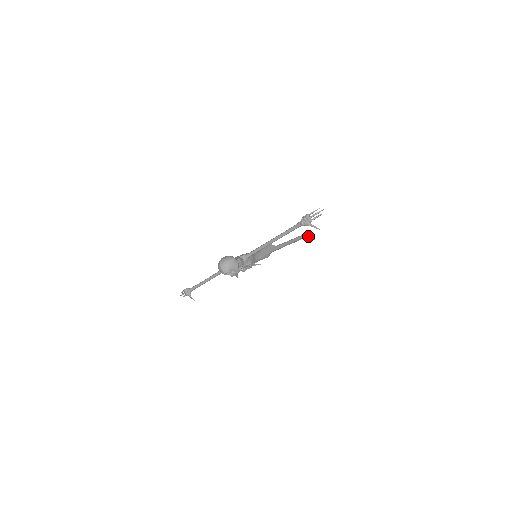
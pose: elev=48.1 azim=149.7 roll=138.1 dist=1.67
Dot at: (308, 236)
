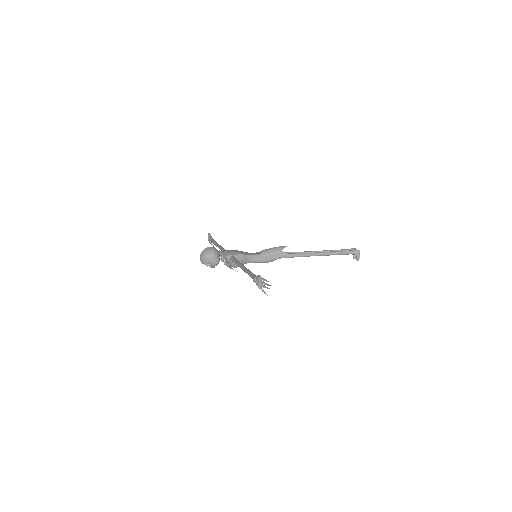
Dot at: occluded
